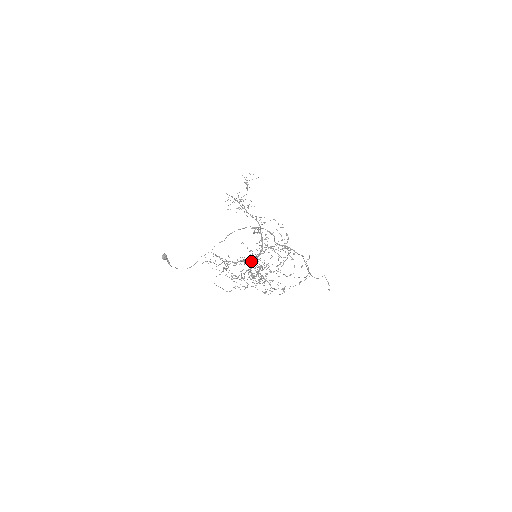
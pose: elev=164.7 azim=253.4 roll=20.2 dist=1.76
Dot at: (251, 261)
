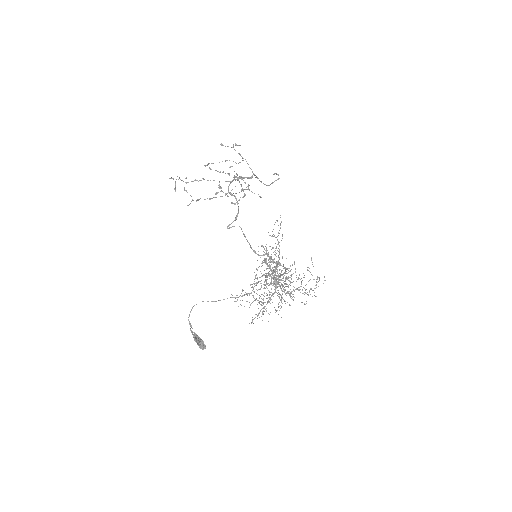
Dot at: (280, 286)
